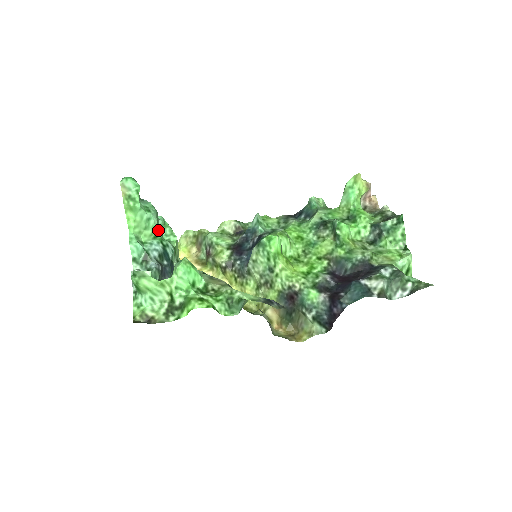
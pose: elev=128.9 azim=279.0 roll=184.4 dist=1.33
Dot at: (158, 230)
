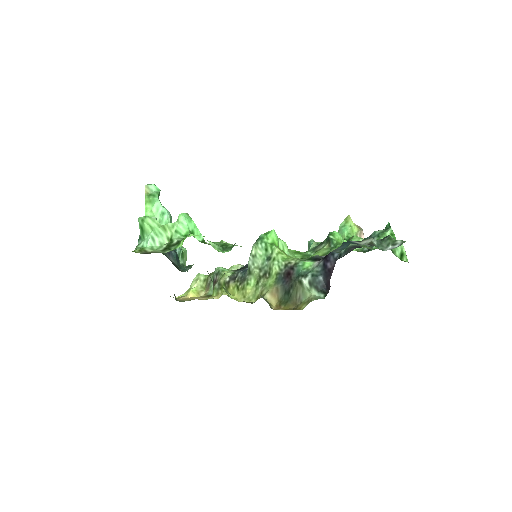
Dot at: occluded
